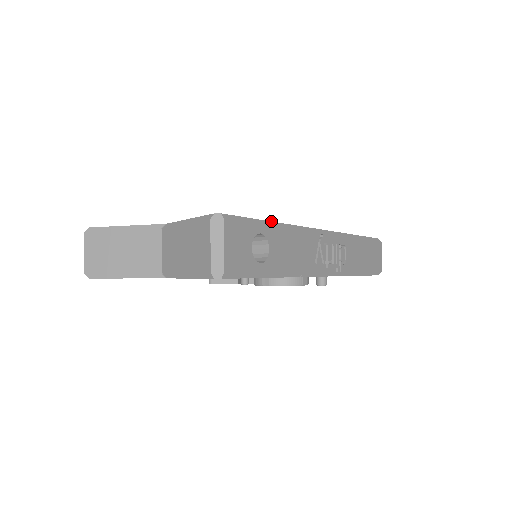
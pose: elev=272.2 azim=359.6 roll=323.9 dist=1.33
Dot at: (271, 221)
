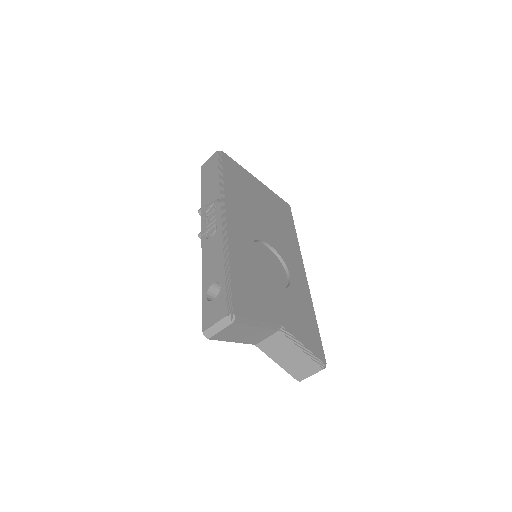
Dot at: occluded
